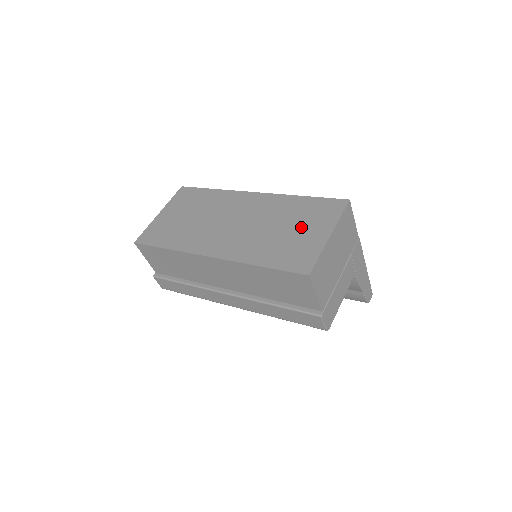
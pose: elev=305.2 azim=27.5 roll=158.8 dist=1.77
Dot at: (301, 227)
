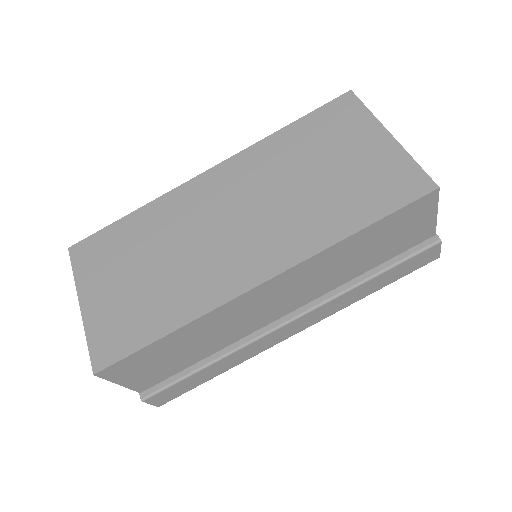
Dot at: (339, 154)
